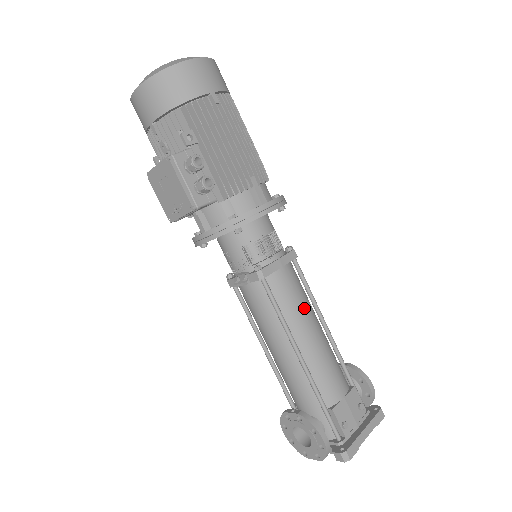
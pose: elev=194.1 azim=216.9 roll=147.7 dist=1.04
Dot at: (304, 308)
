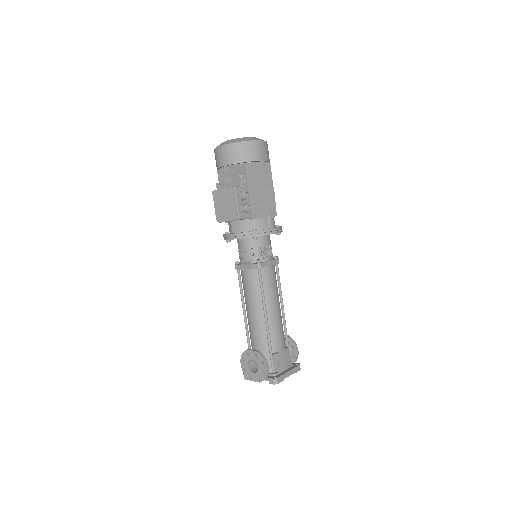
Dot at: (275, 293)
